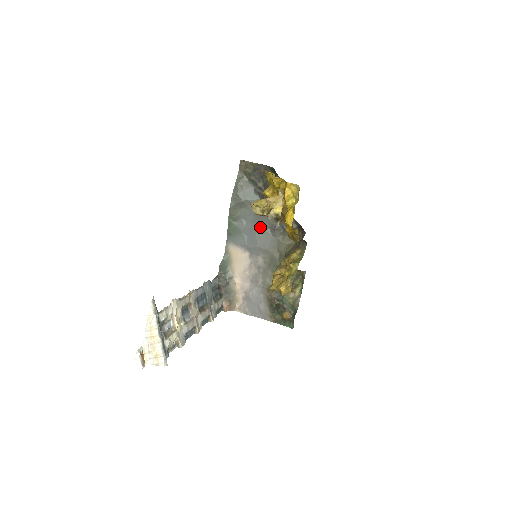
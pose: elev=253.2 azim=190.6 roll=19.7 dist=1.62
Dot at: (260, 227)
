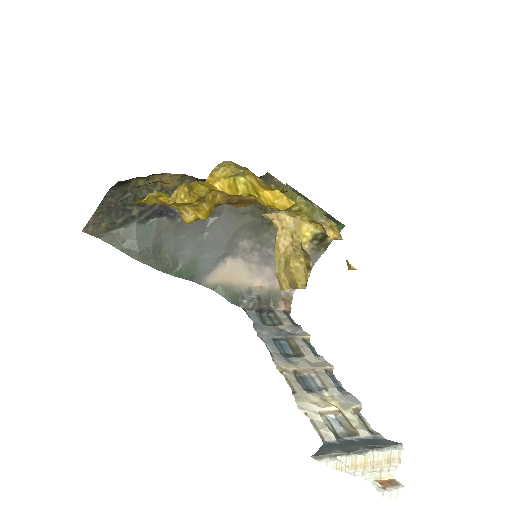
Dot at: (200, 231)
